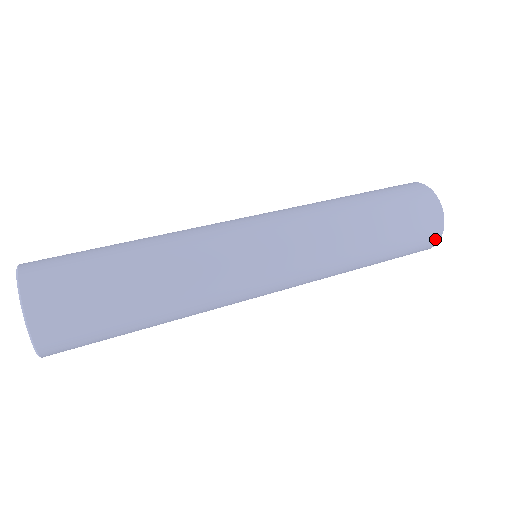
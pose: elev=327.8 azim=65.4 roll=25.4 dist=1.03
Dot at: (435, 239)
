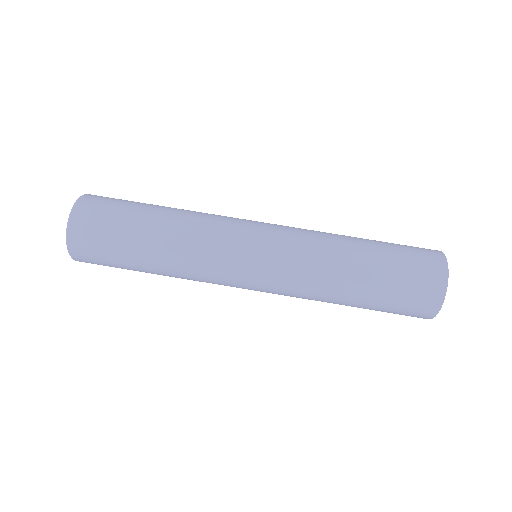
Dot at: occluded
